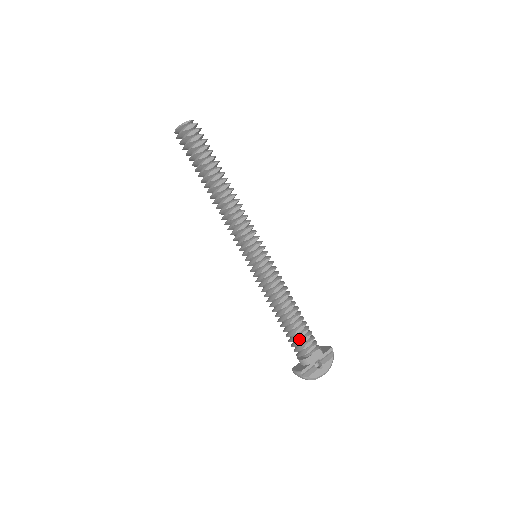
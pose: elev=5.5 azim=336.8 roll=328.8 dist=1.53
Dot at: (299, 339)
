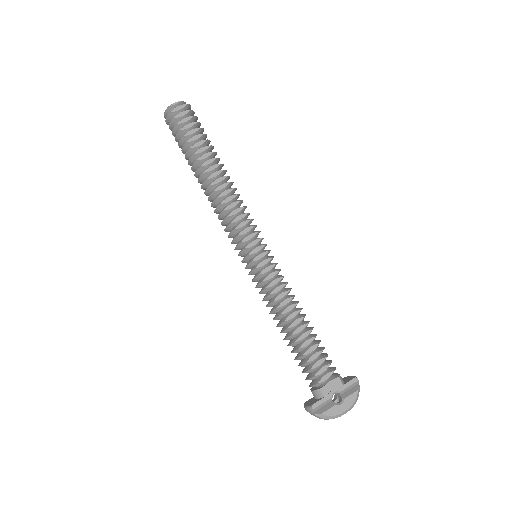
Dot at: (310, 362)
